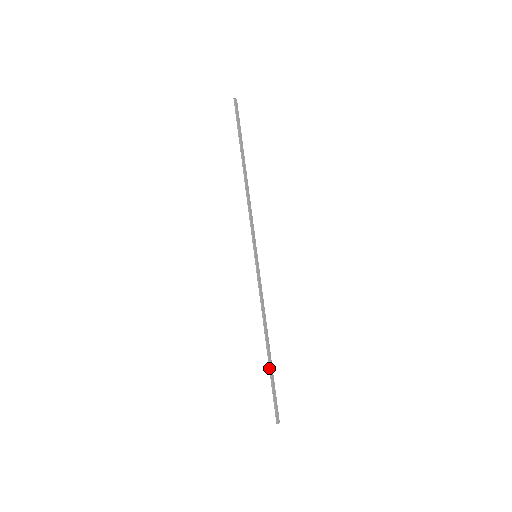
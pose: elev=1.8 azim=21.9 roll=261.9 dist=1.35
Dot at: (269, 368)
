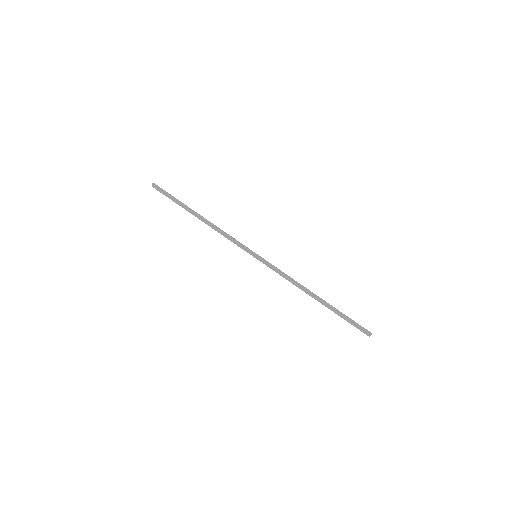
Dot at: (333, 307)
